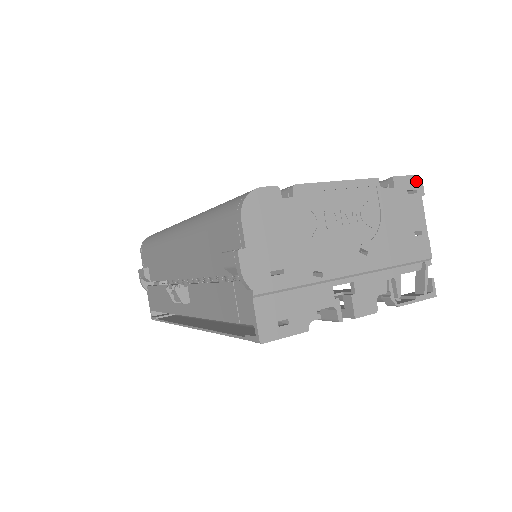
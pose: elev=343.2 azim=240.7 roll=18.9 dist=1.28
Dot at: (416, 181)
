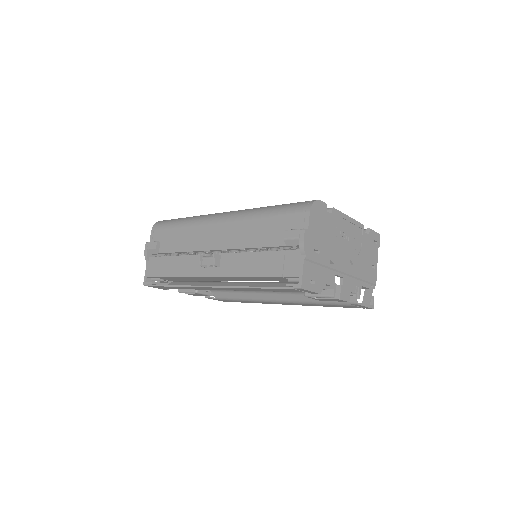
Dot at: (378, 237)
